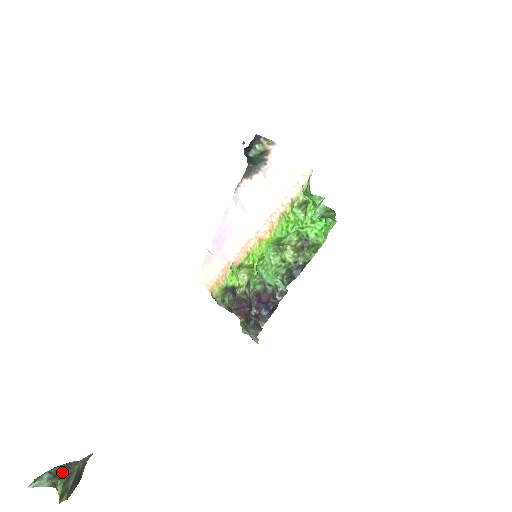
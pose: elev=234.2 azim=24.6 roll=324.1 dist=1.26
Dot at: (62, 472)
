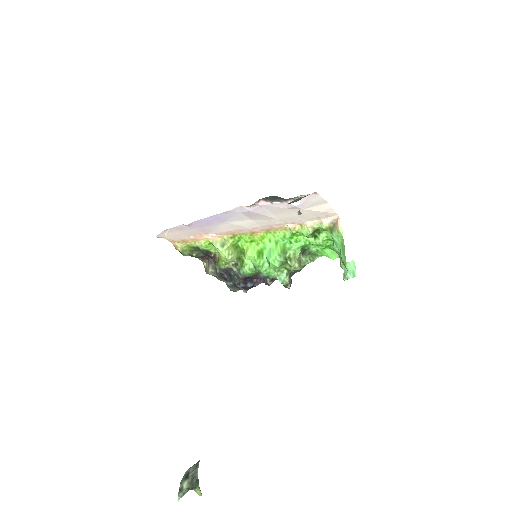
Dot at: (193, 483)
